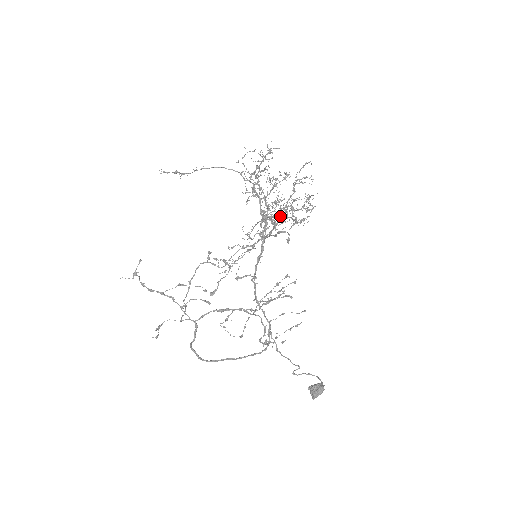
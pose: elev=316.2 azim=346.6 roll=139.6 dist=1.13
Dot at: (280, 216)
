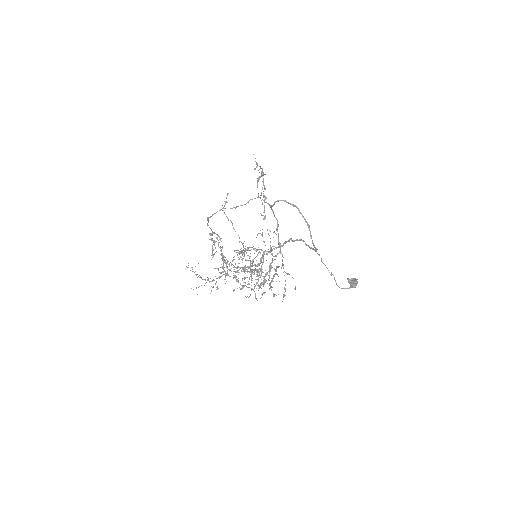
Dot at: occluded
